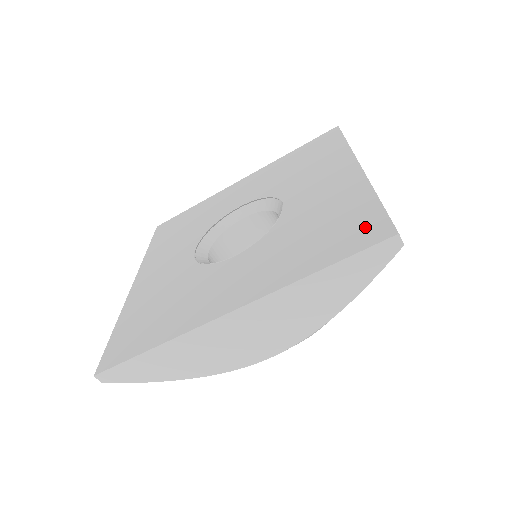
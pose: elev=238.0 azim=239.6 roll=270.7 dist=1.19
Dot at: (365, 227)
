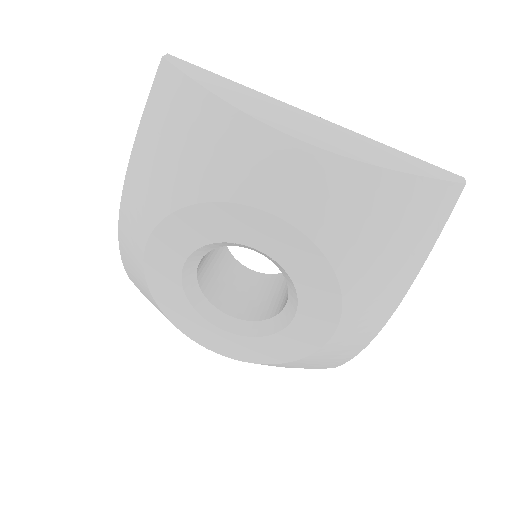
Dot at: occluded
